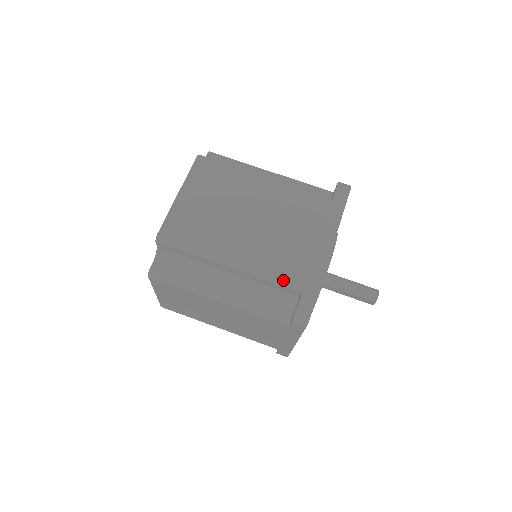
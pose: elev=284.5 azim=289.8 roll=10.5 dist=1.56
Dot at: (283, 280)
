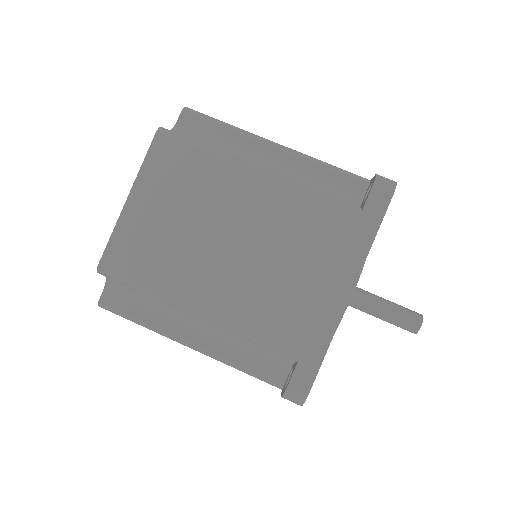
Dot at: (271, 345)
